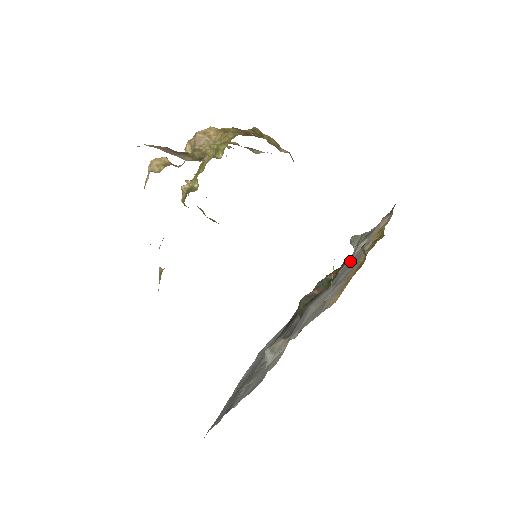
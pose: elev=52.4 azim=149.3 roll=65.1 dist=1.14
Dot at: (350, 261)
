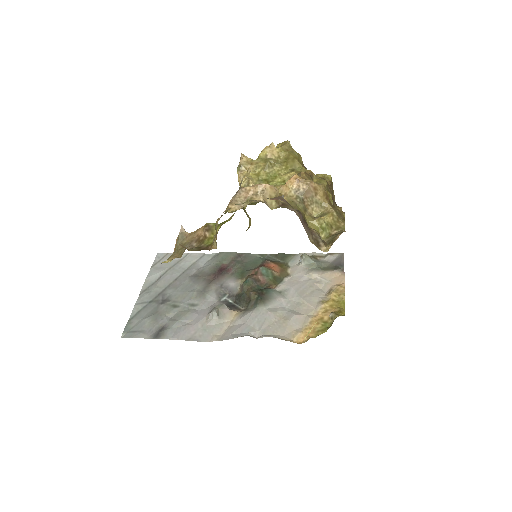
Dot at: (301, 283)
